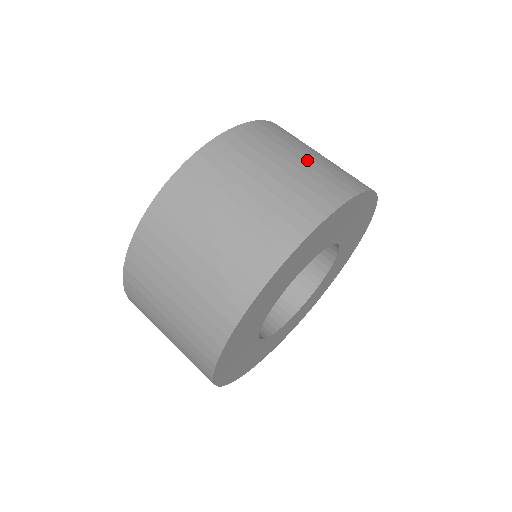
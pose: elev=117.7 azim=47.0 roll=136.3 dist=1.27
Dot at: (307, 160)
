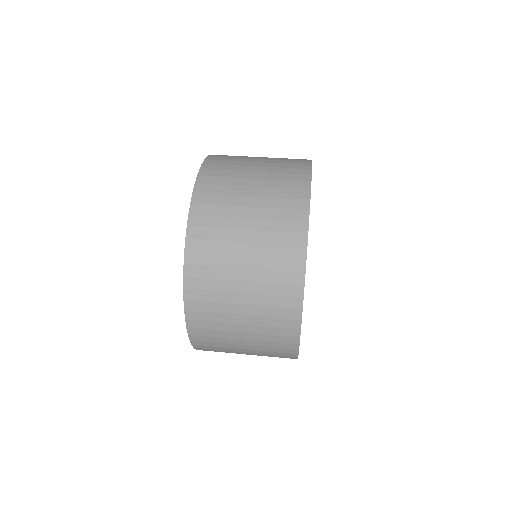
Dot at: (265, 158)
